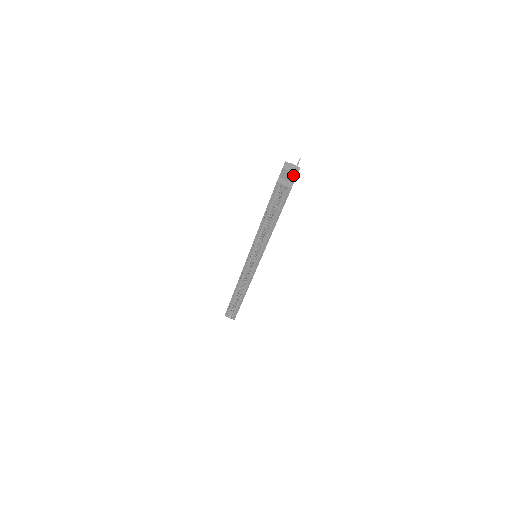
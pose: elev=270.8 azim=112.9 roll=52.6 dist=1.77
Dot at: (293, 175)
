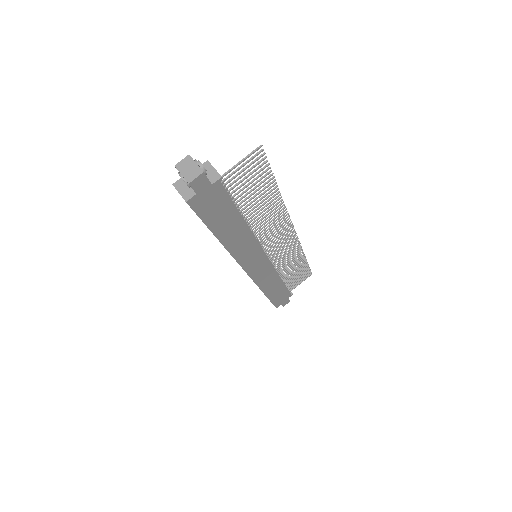
Dot at: (187, 182)
